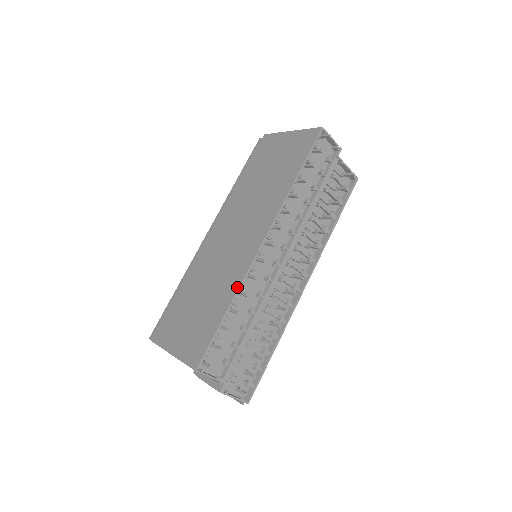
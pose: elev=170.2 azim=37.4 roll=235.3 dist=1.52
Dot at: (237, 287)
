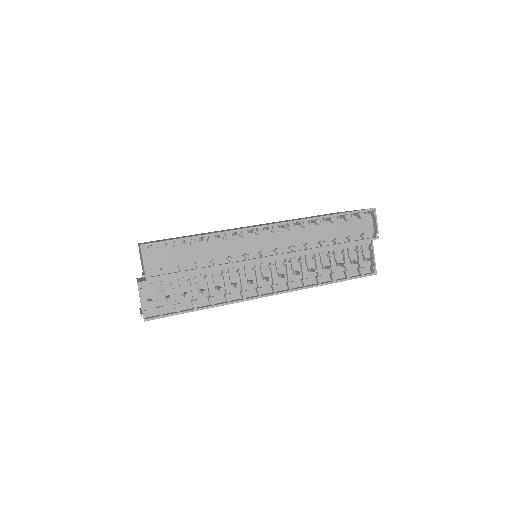
Dot at: occluded
